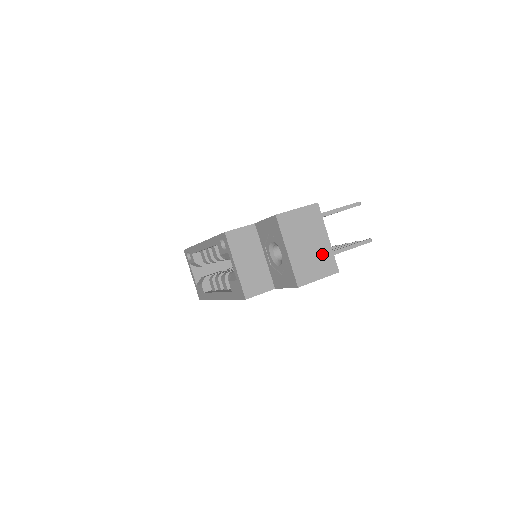
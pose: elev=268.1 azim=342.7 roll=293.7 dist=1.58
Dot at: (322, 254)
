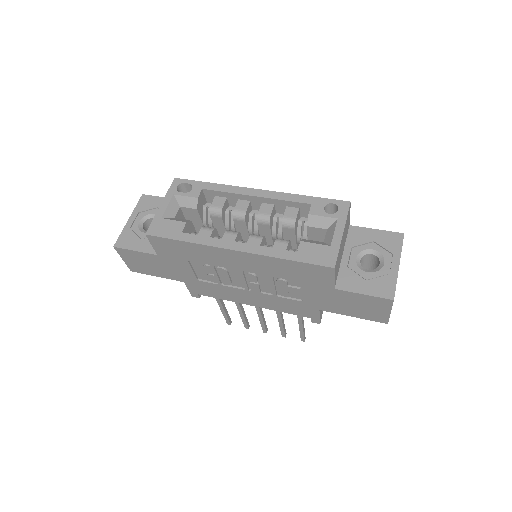
Dot at: occluded
